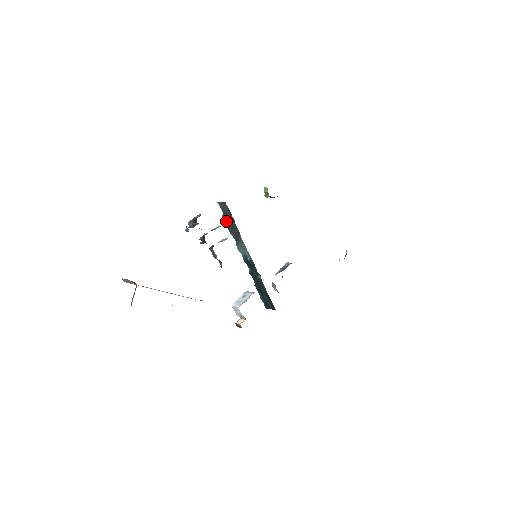
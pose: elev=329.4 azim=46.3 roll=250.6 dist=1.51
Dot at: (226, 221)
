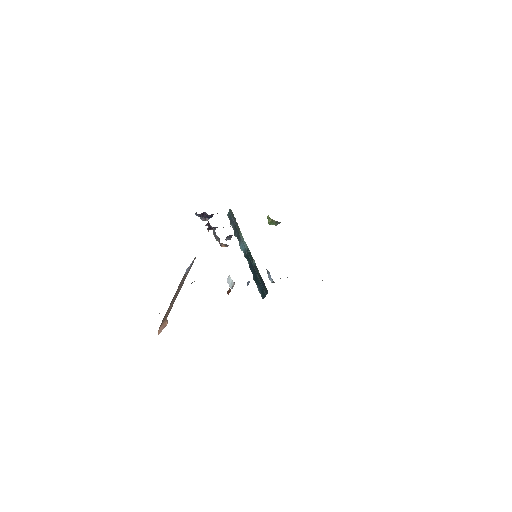
Dot at: (232, 227)
